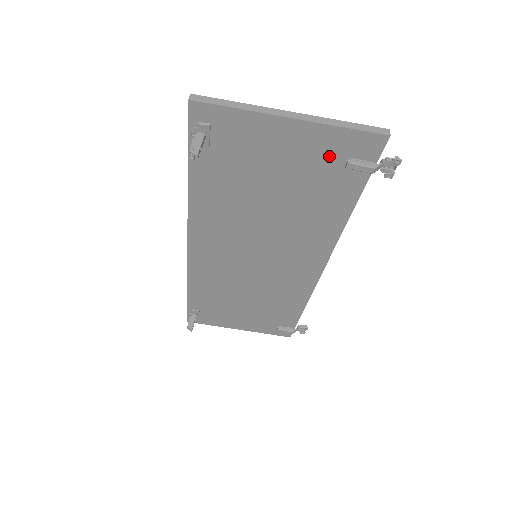
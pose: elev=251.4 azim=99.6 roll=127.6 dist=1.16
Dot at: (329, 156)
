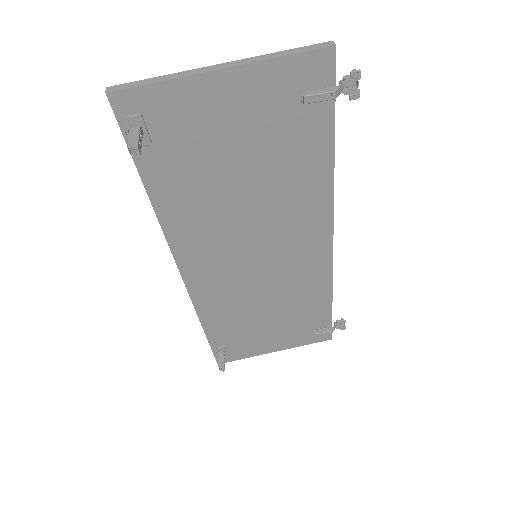
Dot at: (281, 99)
